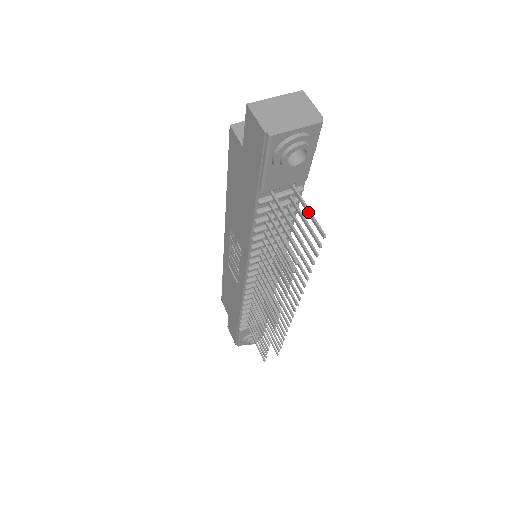
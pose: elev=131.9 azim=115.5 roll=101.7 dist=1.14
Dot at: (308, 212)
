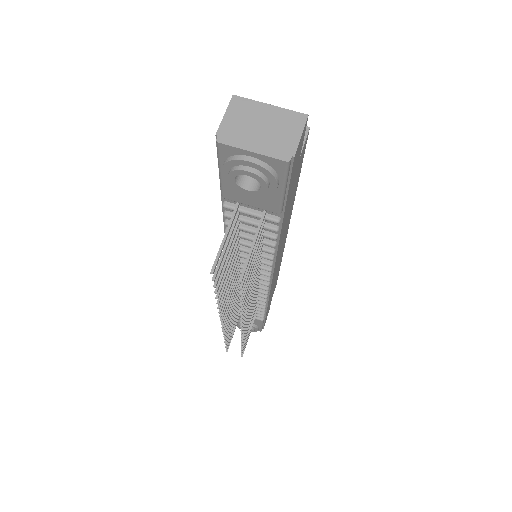
Dot at: (251, 246)
